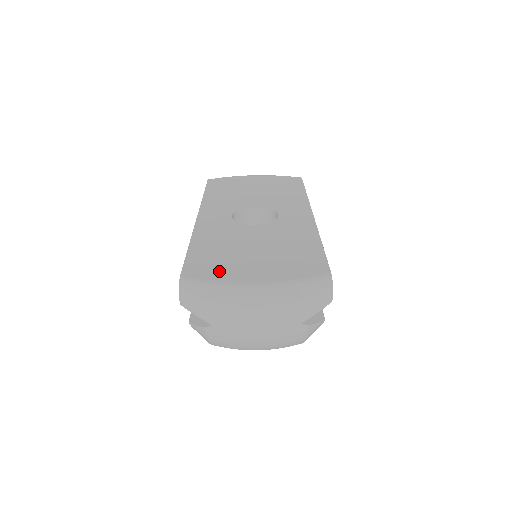
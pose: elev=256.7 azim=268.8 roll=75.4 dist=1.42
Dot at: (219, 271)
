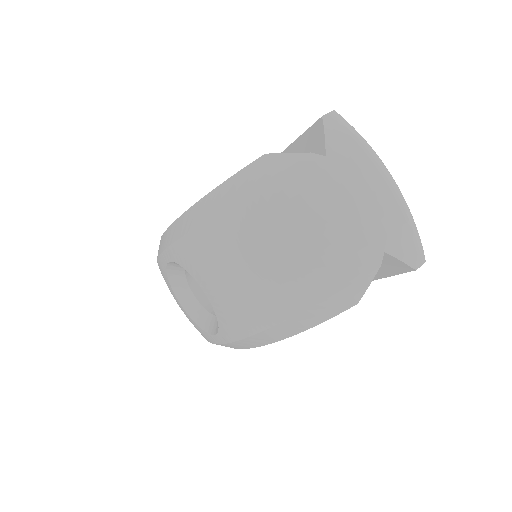
Dot at: occluded
